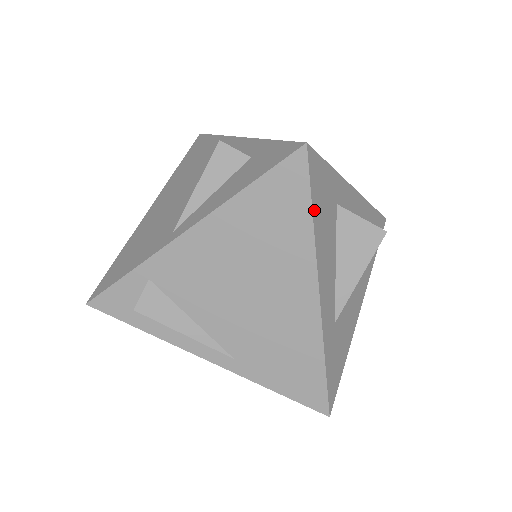
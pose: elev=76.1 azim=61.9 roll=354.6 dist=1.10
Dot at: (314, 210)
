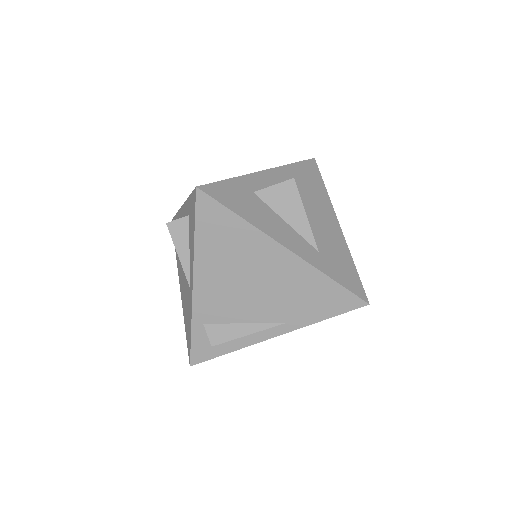
Dot at: (236, 212)
